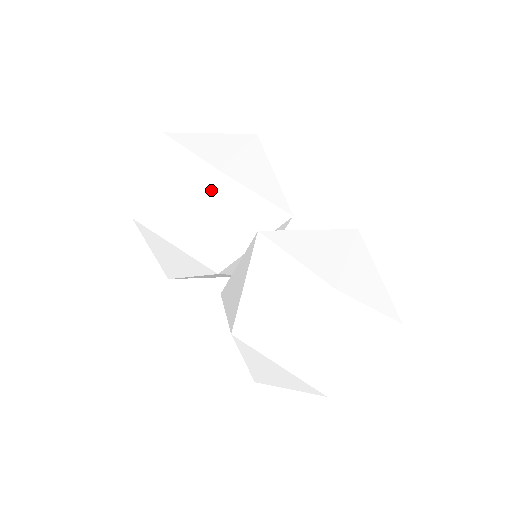
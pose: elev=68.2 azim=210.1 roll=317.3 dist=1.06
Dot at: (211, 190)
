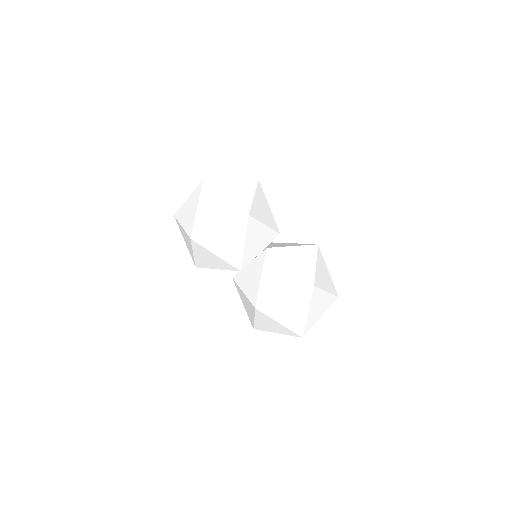
Dot at: (243, 226)
